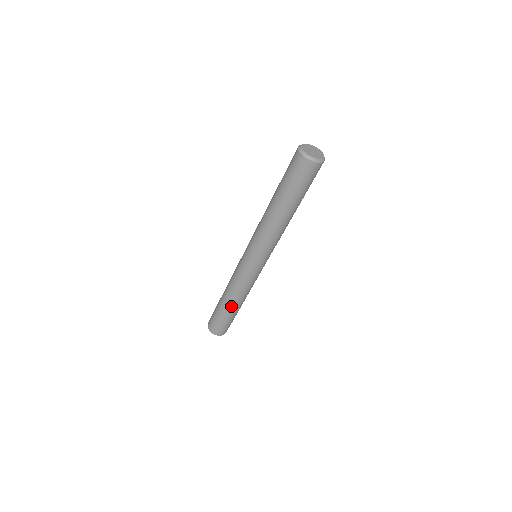
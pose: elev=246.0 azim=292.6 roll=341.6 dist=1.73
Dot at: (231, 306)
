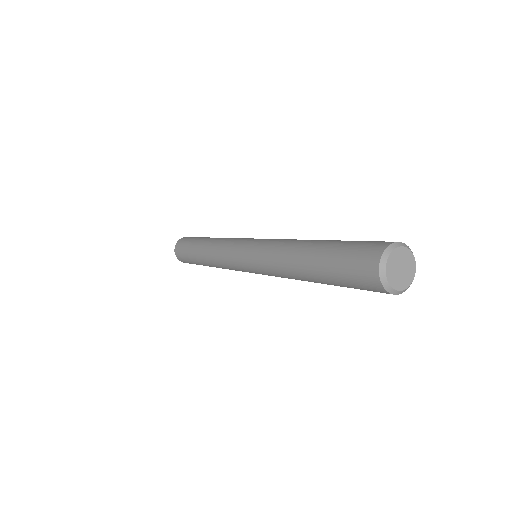
Dot at: (201, 260)
